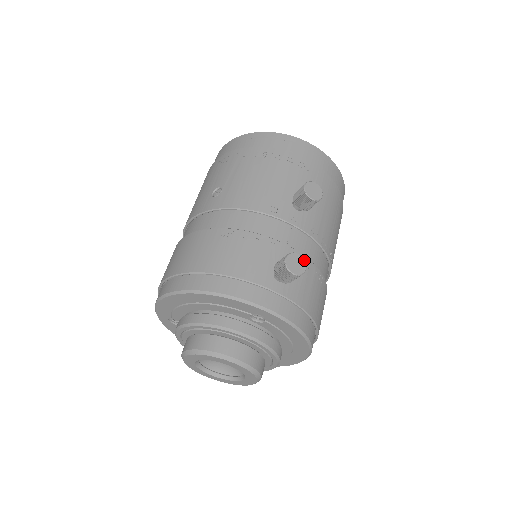
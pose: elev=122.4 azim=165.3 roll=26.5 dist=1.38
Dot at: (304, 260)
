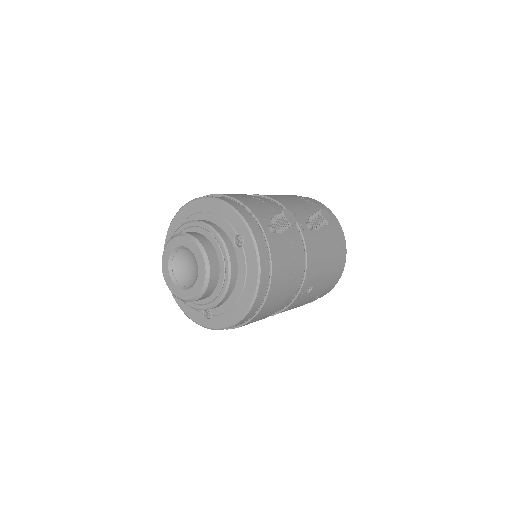
Dot at: occluded
